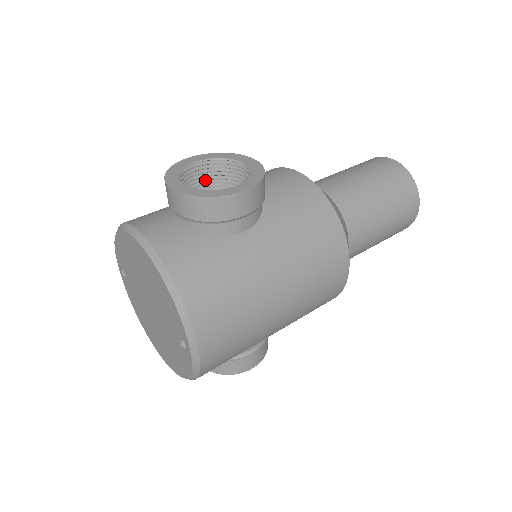
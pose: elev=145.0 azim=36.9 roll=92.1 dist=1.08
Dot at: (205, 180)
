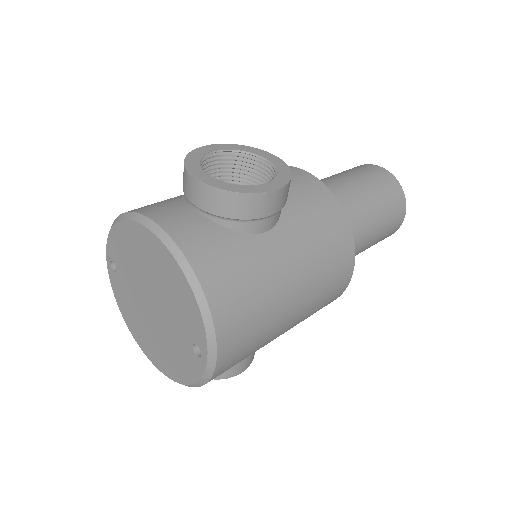
Dot at: (218, 172)
